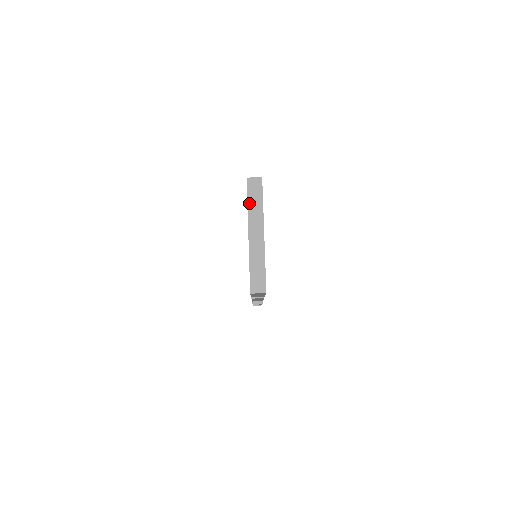
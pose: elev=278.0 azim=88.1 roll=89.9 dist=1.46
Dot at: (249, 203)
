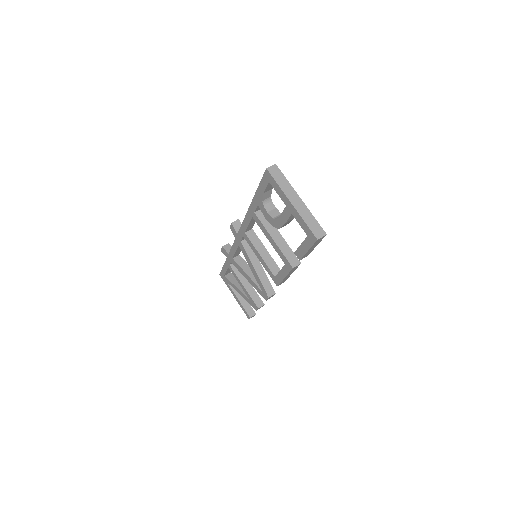
Dot at: (278, 183)
